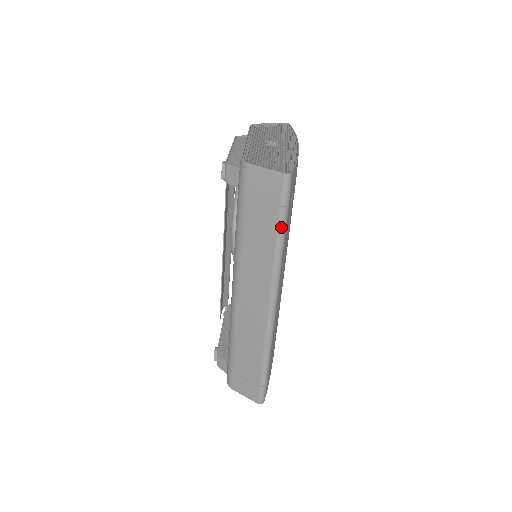
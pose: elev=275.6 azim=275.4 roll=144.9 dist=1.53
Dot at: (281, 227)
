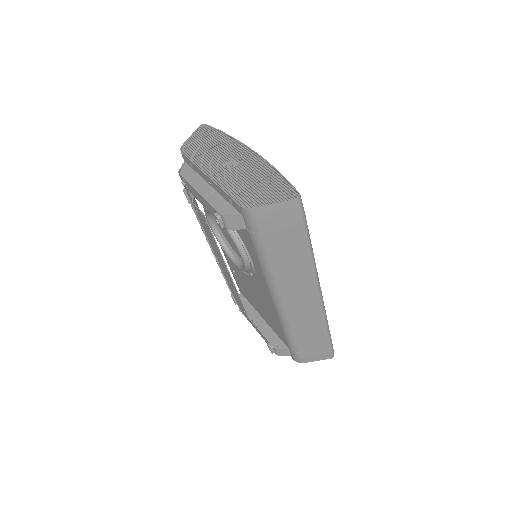
Dot at: (307, 238)
